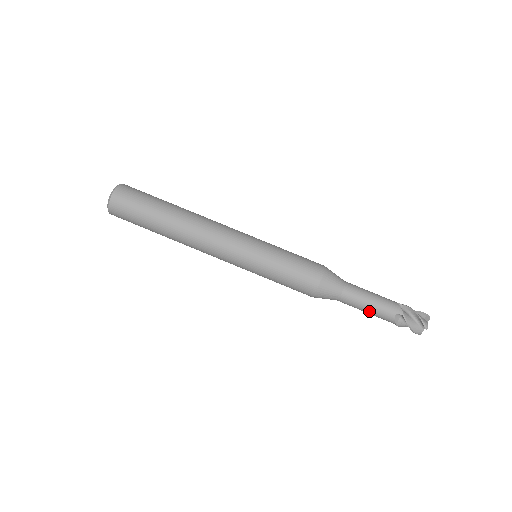
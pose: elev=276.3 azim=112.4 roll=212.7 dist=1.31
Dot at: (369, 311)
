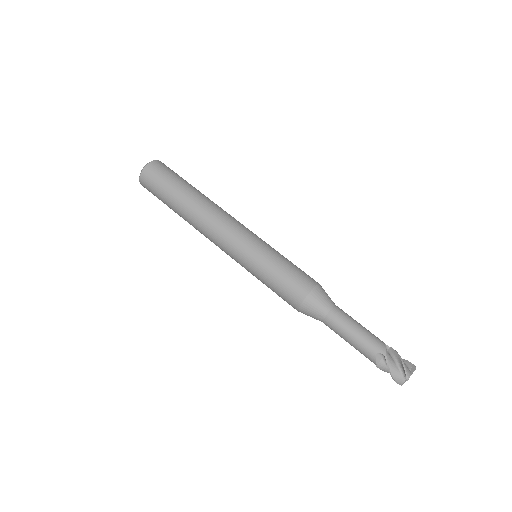
Dot at: (351, 341)
